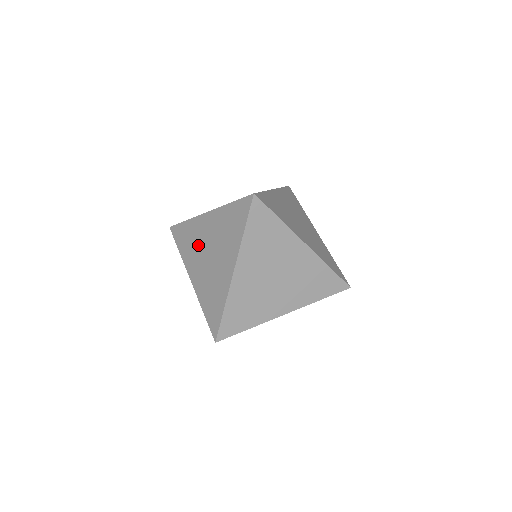
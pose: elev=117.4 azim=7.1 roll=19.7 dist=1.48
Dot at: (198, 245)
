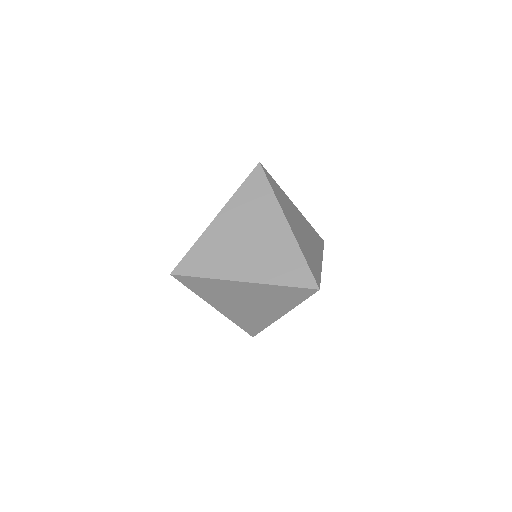
Dot at: (228, 247)
